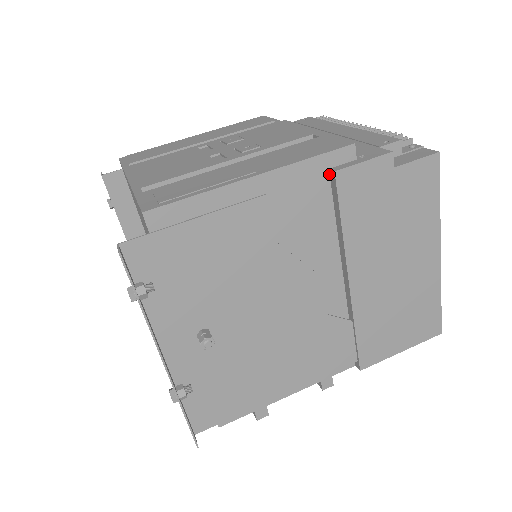
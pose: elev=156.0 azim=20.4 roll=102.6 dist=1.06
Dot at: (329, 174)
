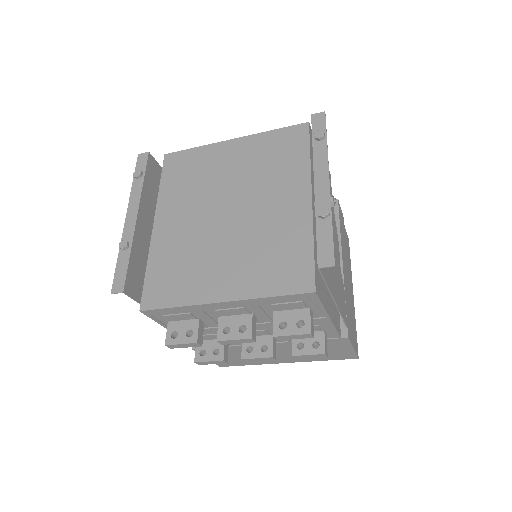
Dot at: occluded
